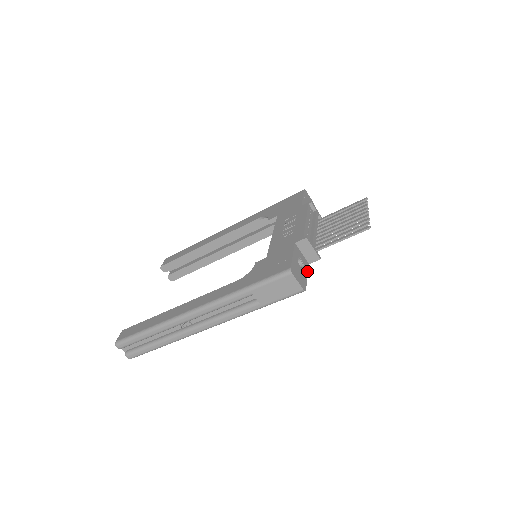
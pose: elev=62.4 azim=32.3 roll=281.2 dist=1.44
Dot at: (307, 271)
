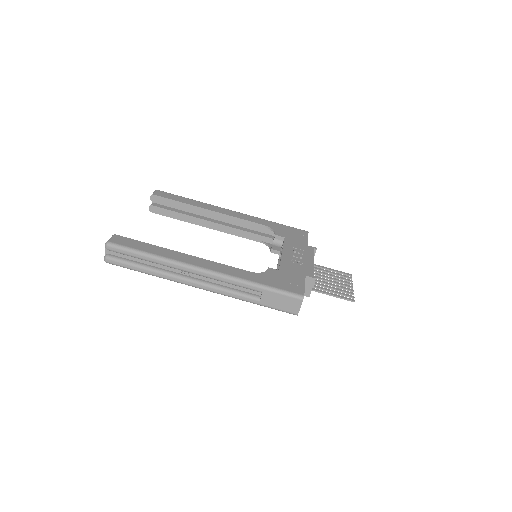
Dot at: occluded
